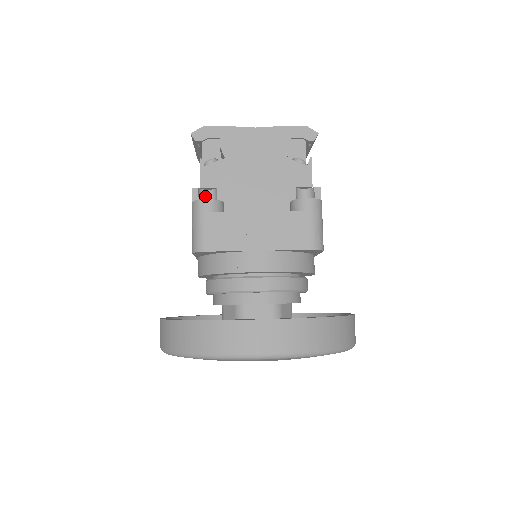
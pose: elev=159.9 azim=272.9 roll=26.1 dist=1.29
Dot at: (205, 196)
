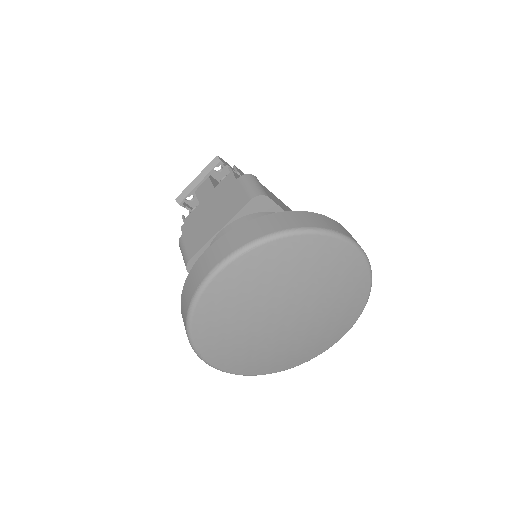
Dot at: occluded
